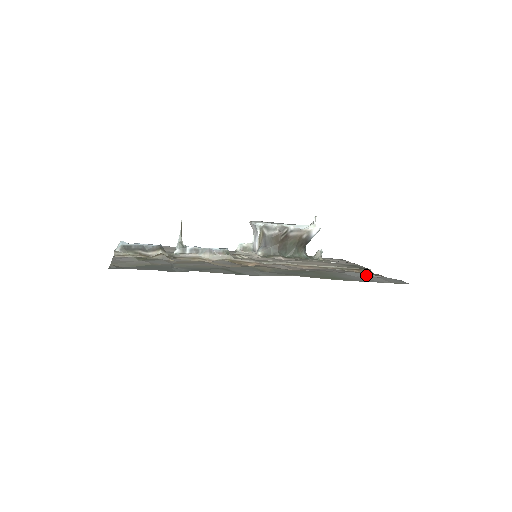
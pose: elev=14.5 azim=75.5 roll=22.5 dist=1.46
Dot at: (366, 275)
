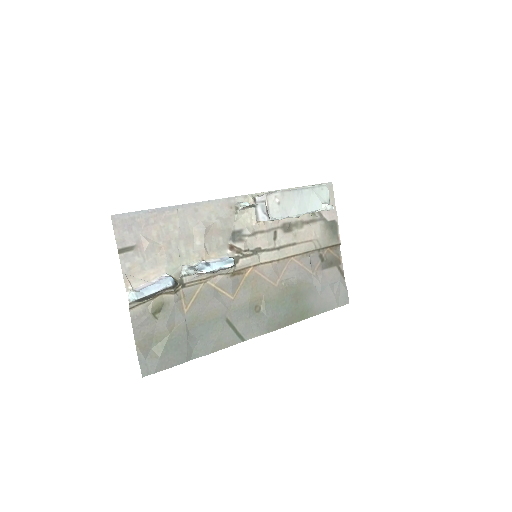
Dot at: (328, 289)
